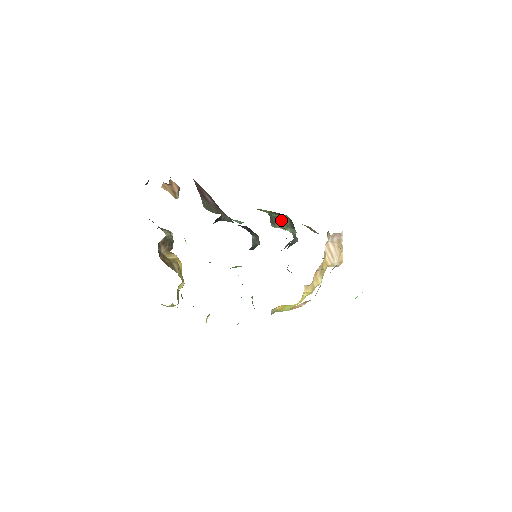
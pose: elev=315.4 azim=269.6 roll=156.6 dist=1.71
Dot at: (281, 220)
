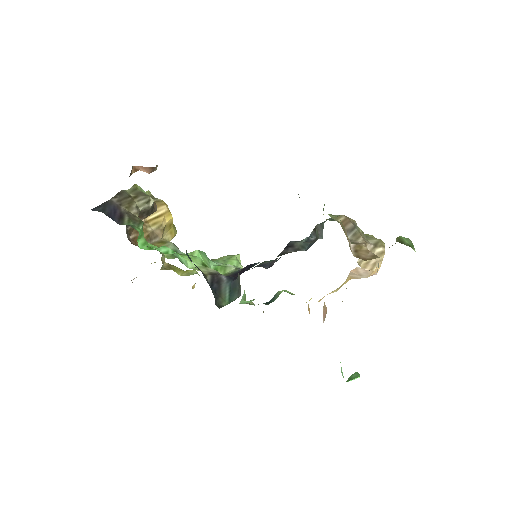
Dot at: occluded
